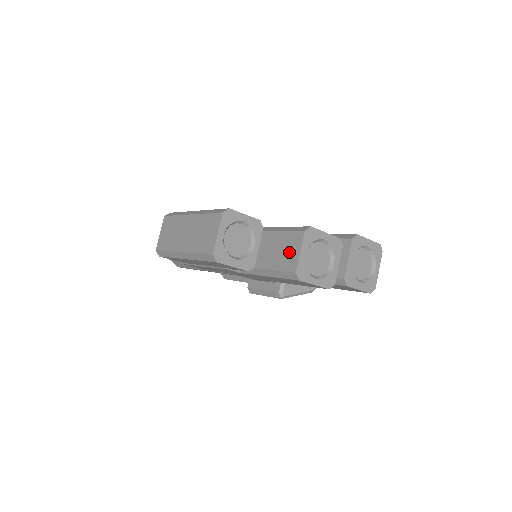
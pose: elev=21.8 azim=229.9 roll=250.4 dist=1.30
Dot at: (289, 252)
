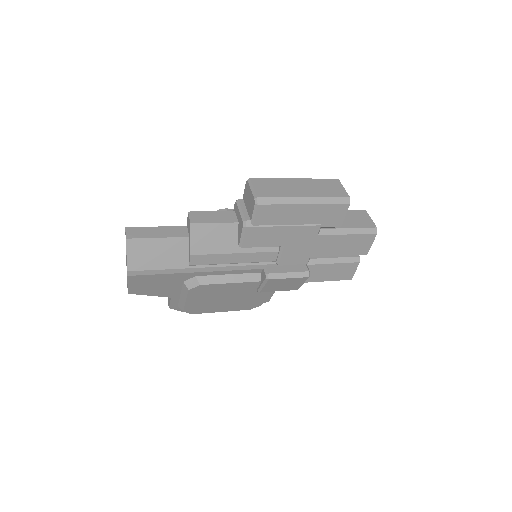
Dot at: (363, 219)
